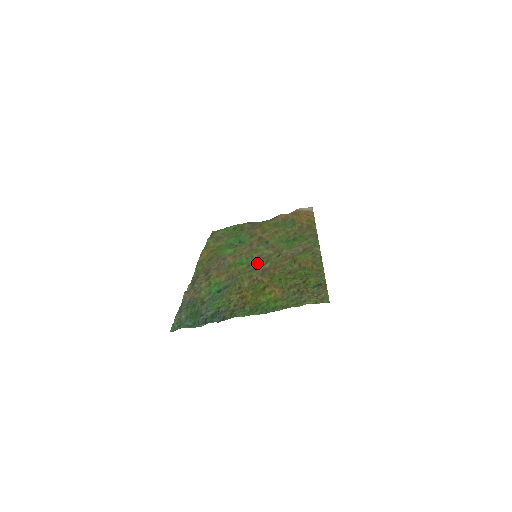
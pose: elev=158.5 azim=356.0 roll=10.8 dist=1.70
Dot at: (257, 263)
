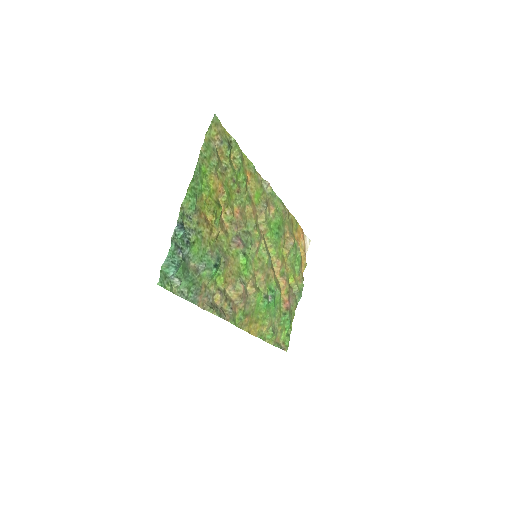
Dot at: (247, 245)
